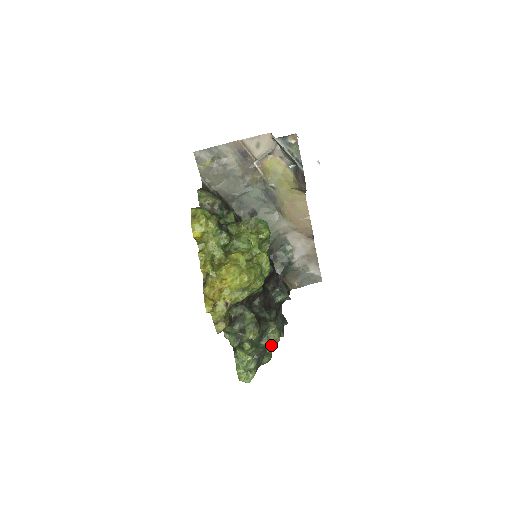
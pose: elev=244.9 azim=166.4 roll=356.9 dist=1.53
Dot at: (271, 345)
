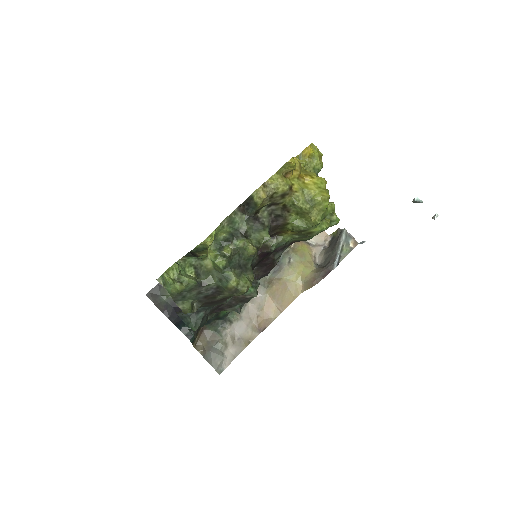
Dot at: (235, 284)
